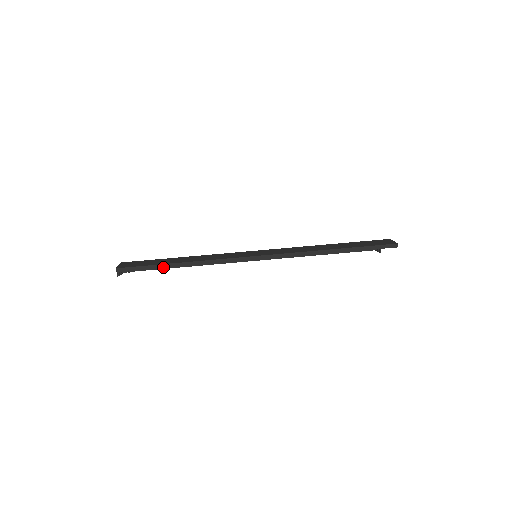
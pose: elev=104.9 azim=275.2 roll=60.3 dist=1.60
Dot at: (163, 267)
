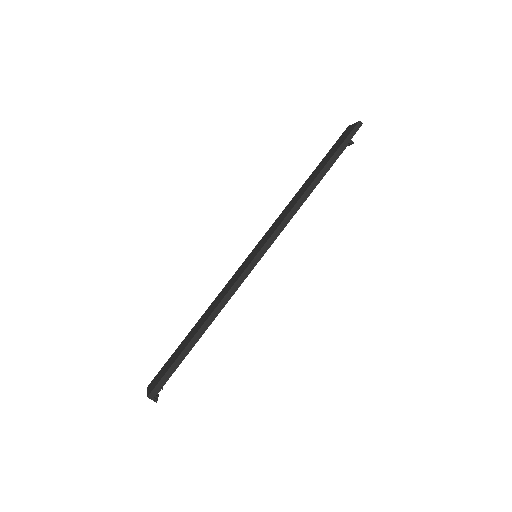
Dot at: (187, 351)
